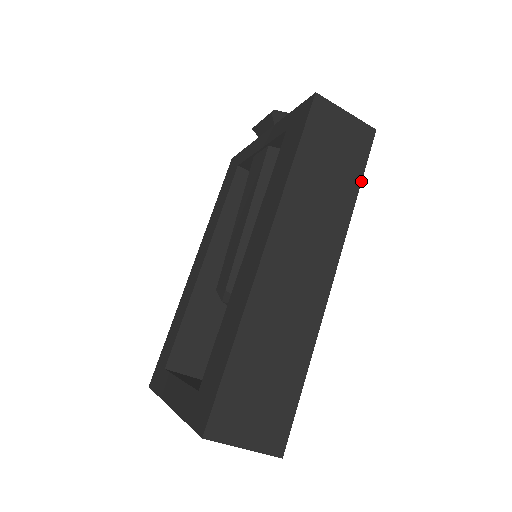
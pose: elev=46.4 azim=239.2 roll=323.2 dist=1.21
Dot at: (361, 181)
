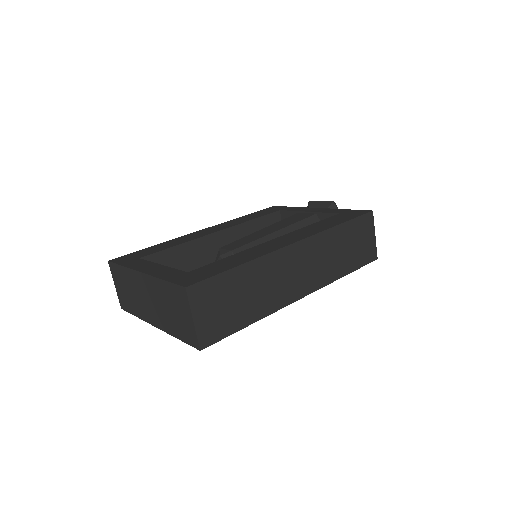
Dot at: (353, 271)
